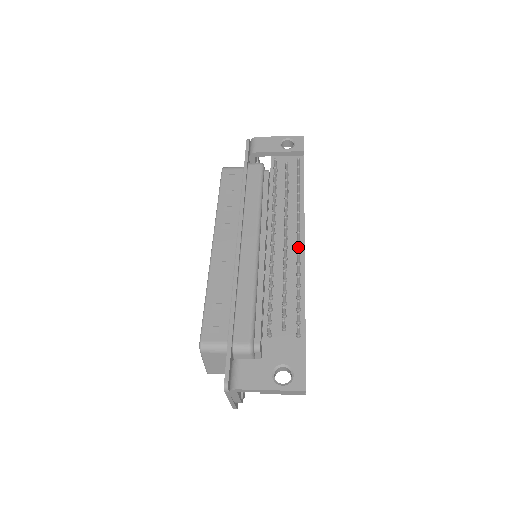
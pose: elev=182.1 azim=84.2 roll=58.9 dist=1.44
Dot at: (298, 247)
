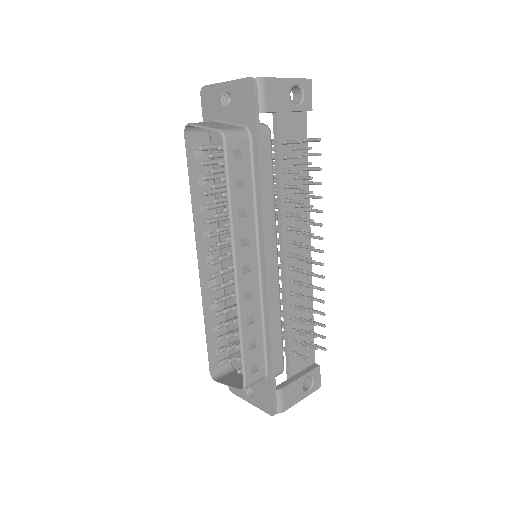
Dot at: occluded
